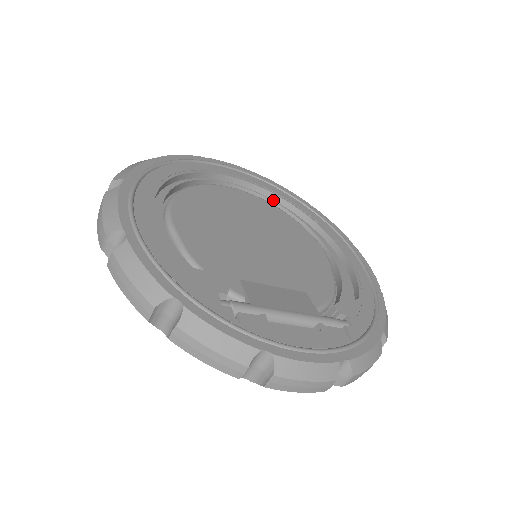
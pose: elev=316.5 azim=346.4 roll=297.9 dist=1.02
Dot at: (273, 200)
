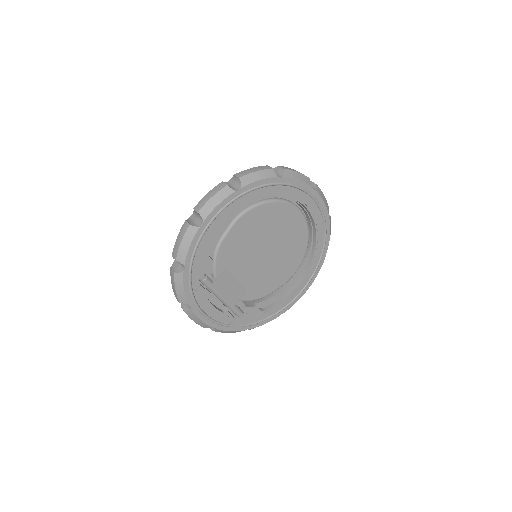
Dot at: (313, 233)
